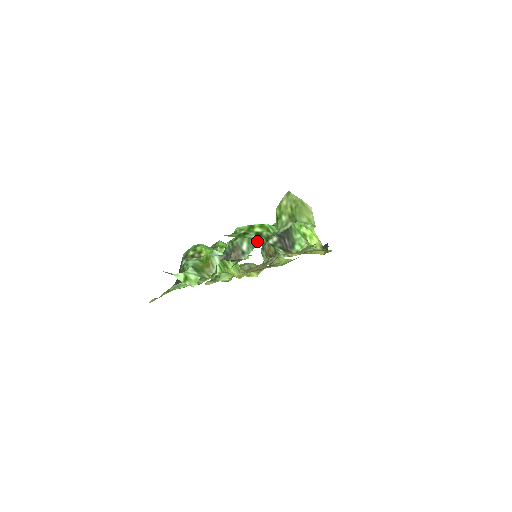
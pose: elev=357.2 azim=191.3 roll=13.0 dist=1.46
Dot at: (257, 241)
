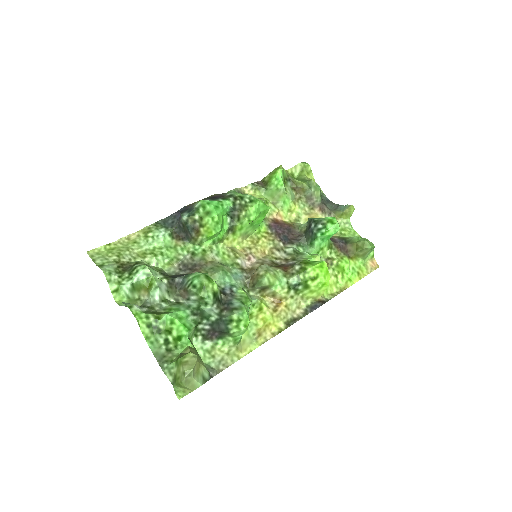
Dot at: (204, 306)
